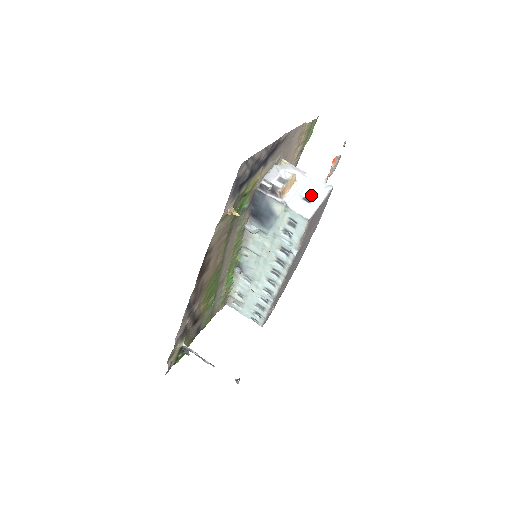
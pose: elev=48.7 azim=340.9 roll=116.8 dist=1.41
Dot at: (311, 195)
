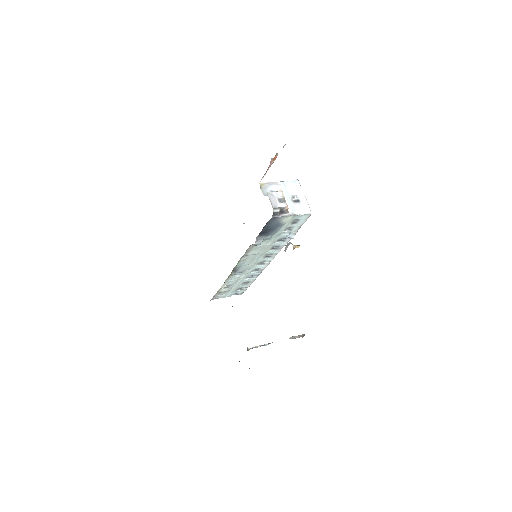
Dot at: (295, 196)
